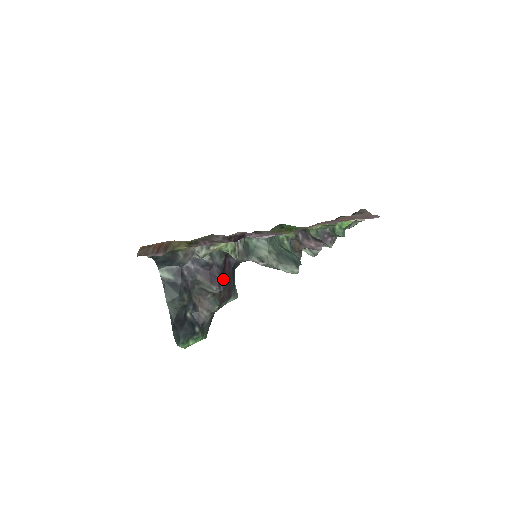
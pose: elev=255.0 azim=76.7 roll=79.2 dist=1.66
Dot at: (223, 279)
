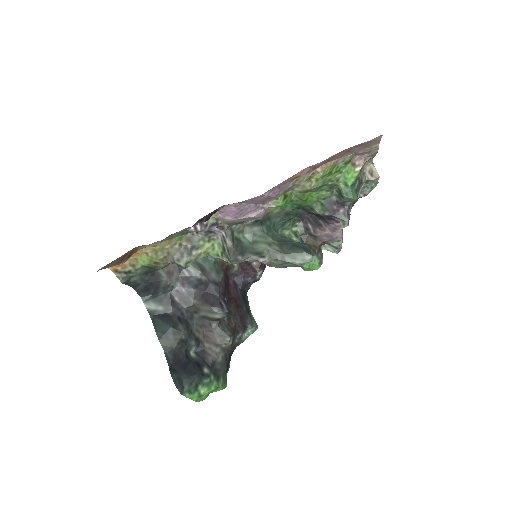
Dot at: (229, 302)
